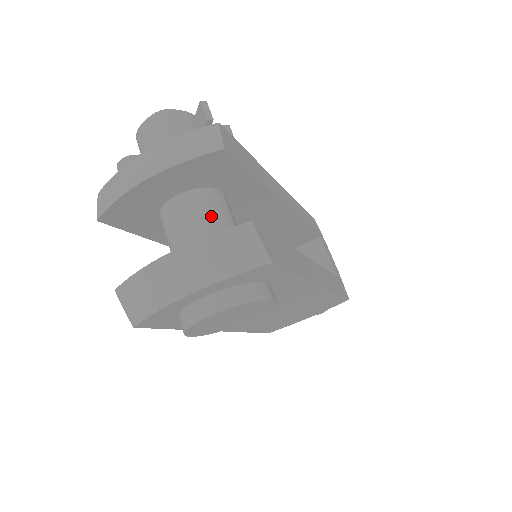
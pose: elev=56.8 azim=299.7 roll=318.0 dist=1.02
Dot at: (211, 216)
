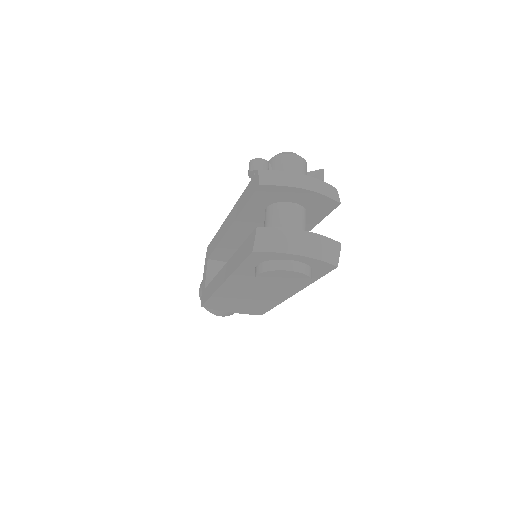
Dot at: (305, 225)
